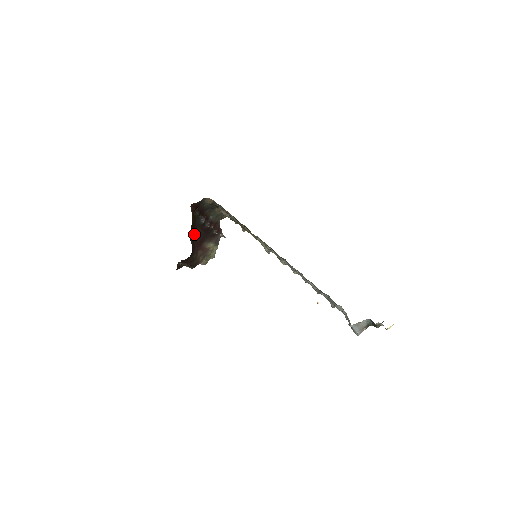
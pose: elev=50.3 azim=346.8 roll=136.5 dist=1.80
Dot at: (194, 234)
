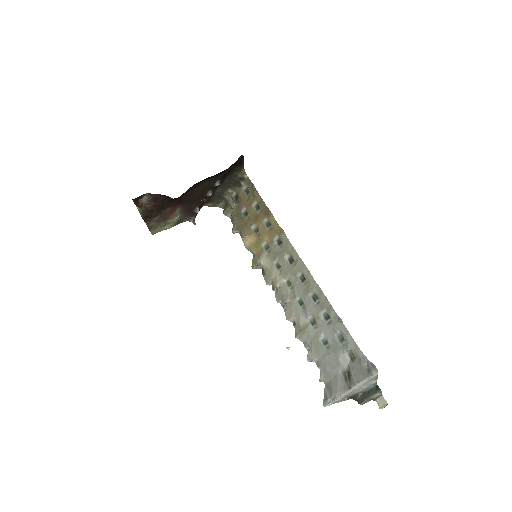
Dot at: (195, 185)
